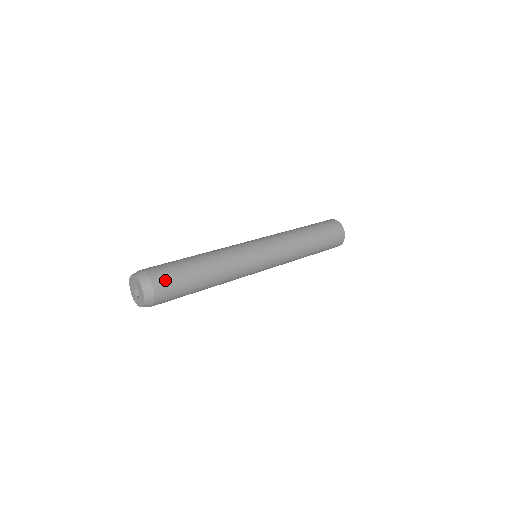
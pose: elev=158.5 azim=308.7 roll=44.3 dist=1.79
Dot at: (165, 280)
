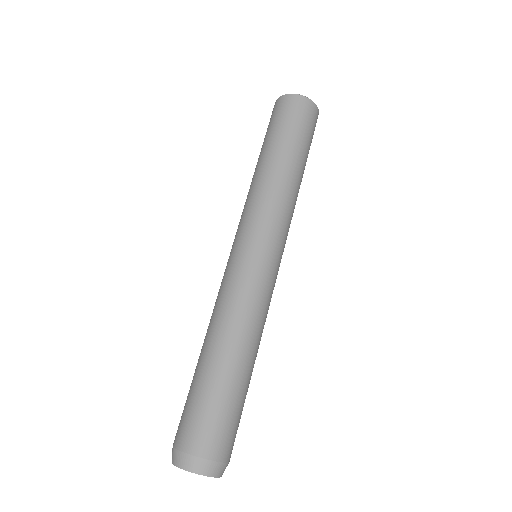
Dot at: (232, 439)
